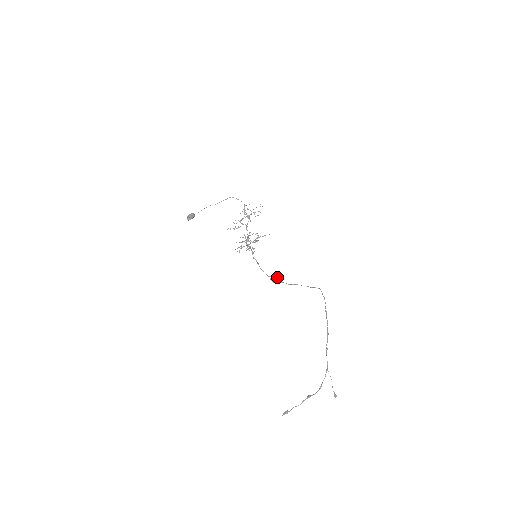
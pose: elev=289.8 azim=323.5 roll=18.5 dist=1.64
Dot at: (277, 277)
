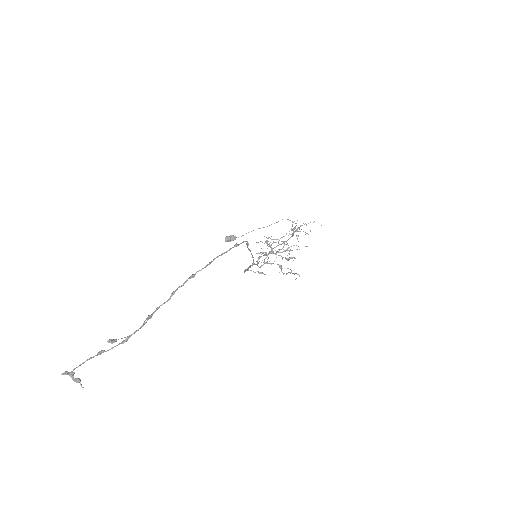
Dot at: (261, 272)
